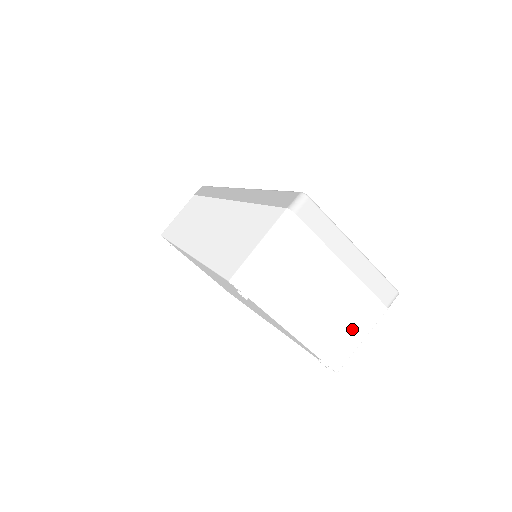
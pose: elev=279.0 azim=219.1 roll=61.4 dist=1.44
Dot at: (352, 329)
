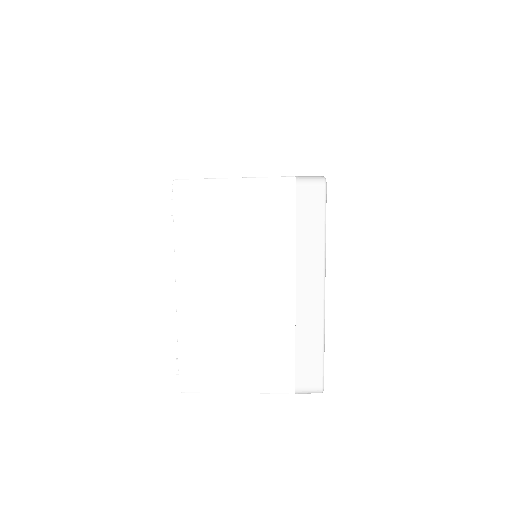
Dot at: (238, 366)
